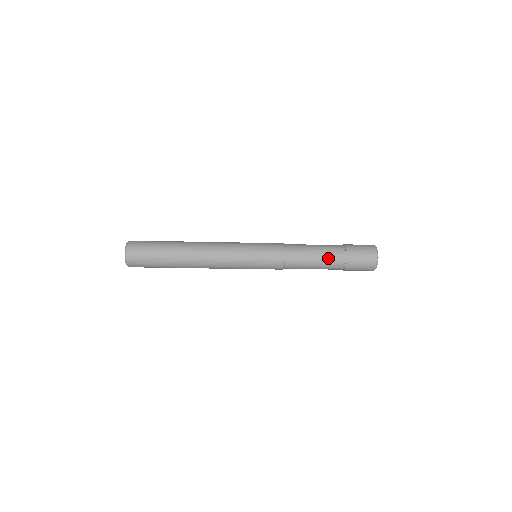
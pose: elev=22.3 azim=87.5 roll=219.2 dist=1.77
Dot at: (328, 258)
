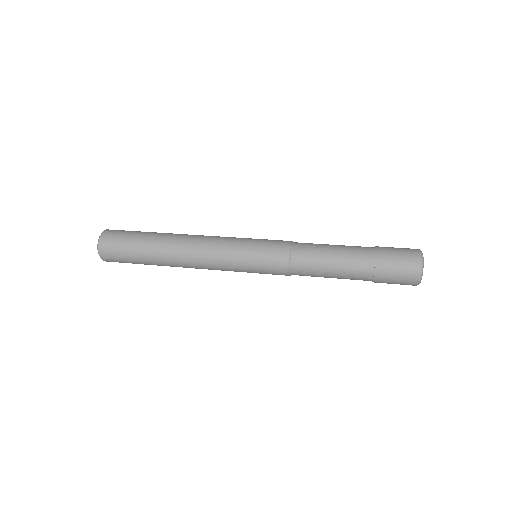
Dot at: occluded
